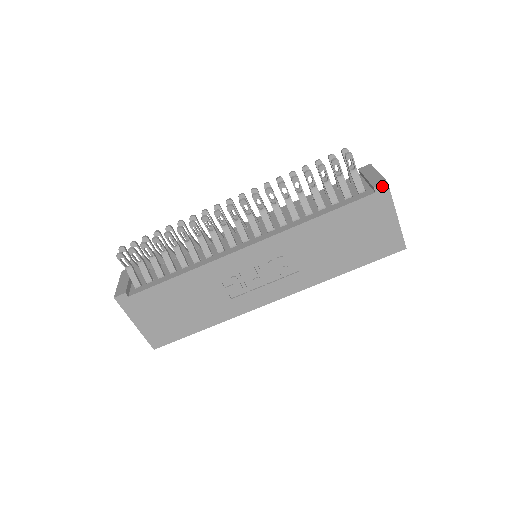
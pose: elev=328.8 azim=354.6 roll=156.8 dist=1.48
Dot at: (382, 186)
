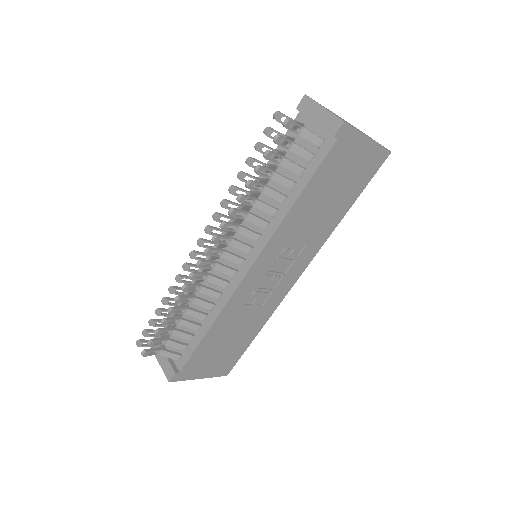
Dot at: (341, 129)
